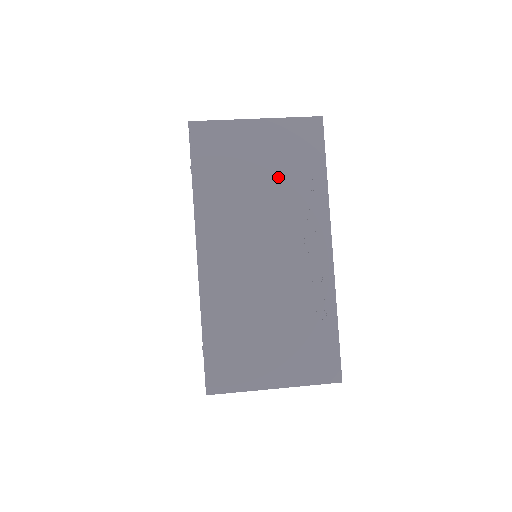
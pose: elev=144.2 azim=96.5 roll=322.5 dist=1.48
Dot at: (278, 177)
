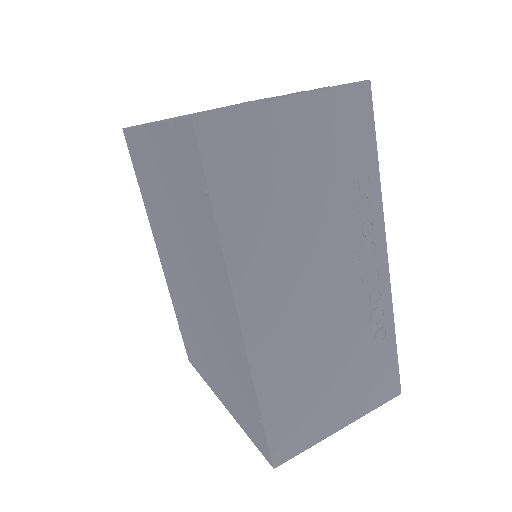
Dot at: (325, 181)
